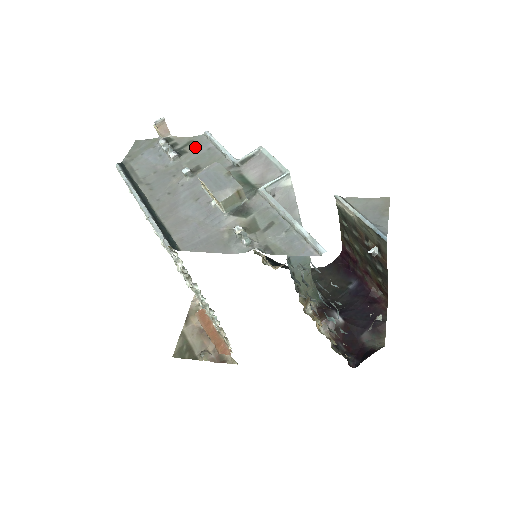
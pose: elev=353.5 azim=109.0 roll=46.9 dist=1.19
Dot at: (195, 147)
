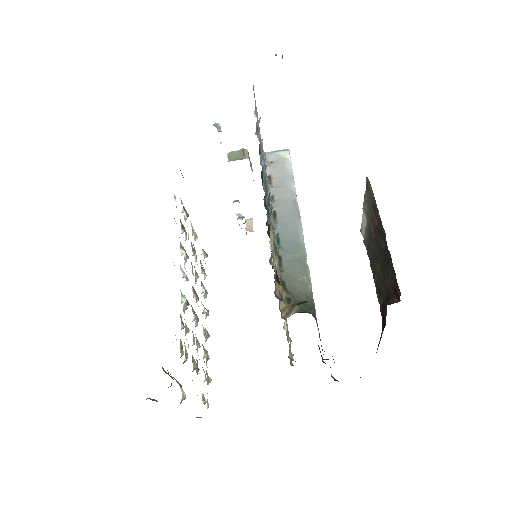
Dot at: occluded
